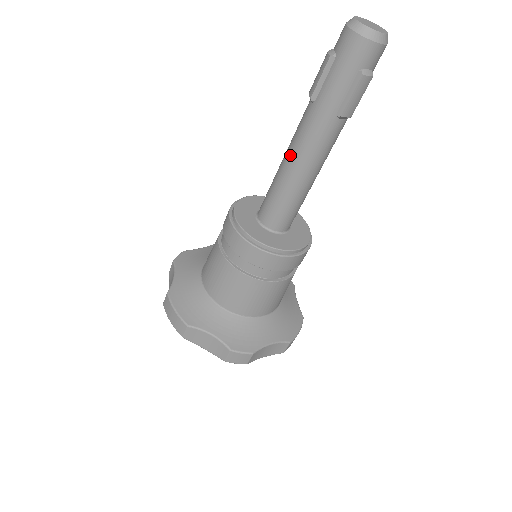
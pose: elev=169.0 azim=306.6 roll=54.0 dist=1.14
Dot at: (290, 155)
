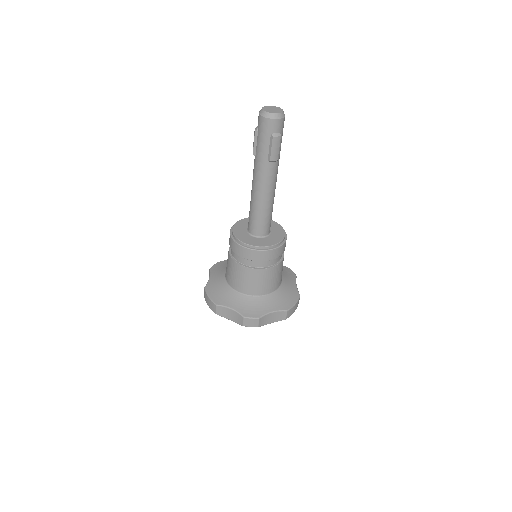
Dot at: (252, 188)
